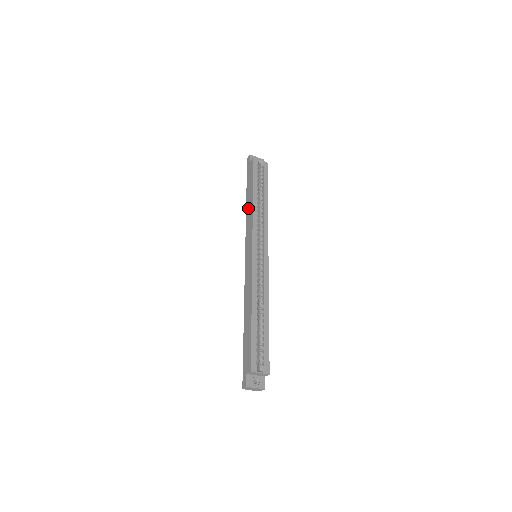
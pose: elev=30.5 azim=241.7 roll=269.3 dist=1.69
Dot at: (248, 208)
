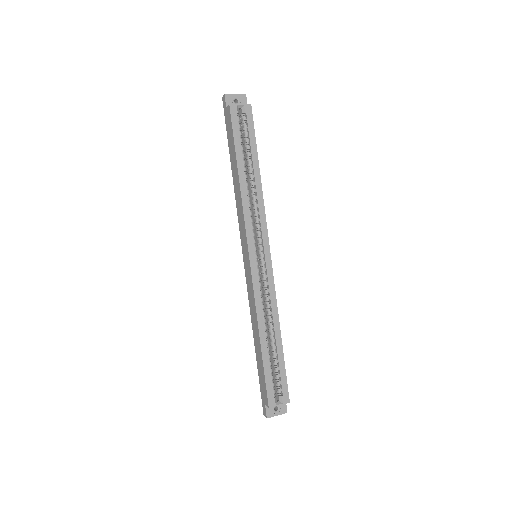
Dot at: (235, 188)
